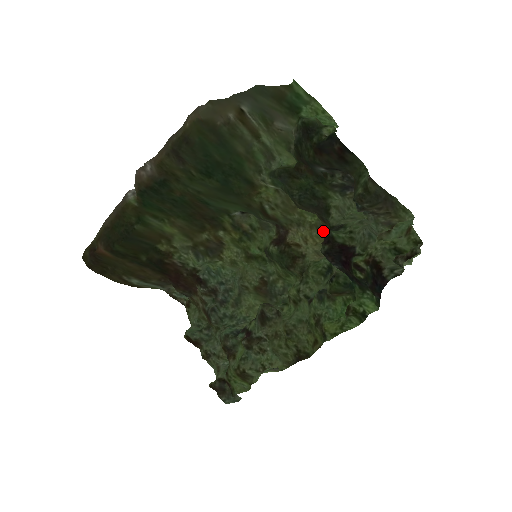
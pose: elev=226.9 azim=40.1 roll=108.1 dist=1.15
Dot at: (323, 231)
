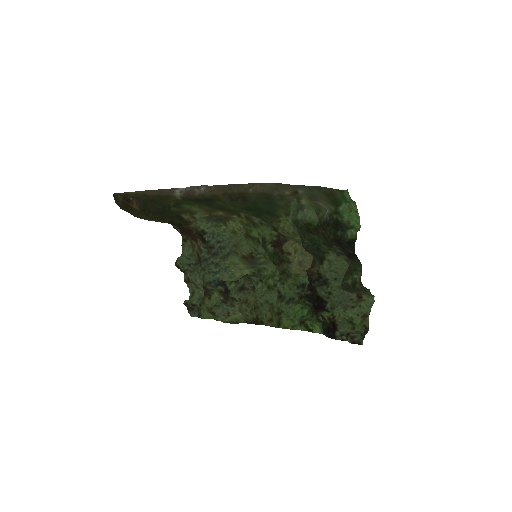
Dot at: occluded
